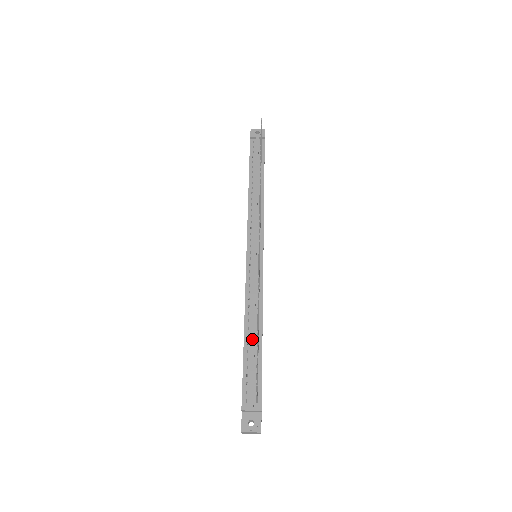
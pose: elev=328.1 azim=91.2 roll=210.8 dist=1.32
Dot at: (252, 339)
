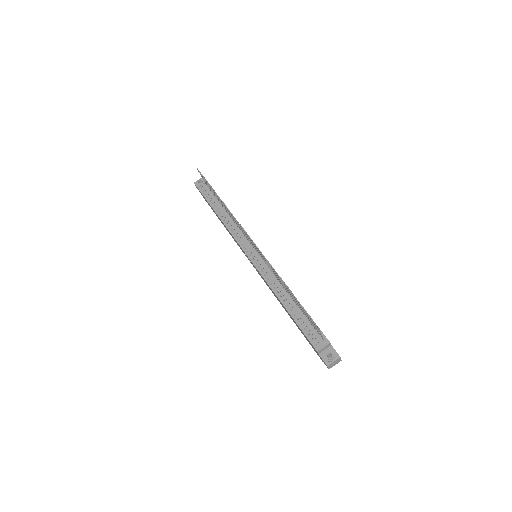
Dot at: (292, 305)
